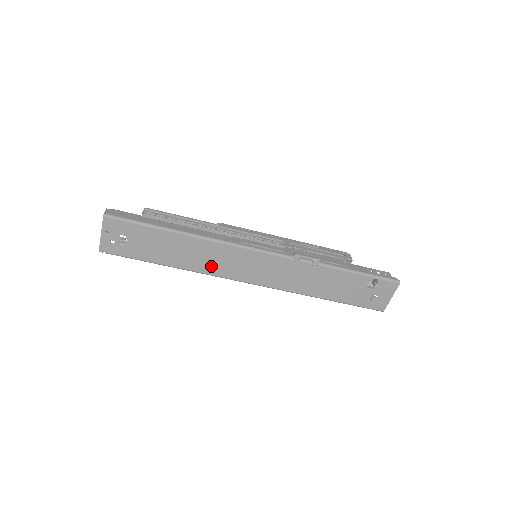
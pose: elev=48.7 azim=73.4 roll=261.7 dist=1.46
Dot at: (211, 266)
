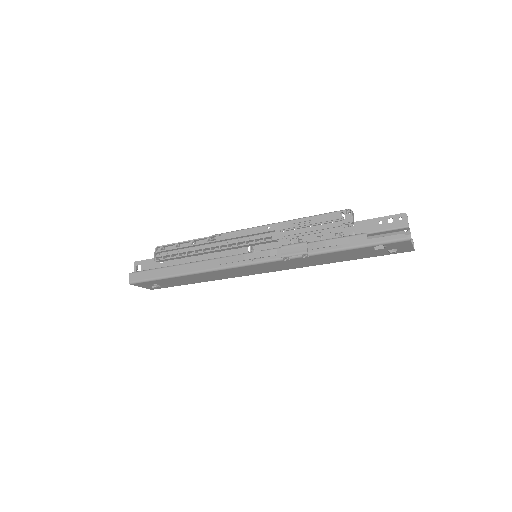
Dot at: (226, 276)
